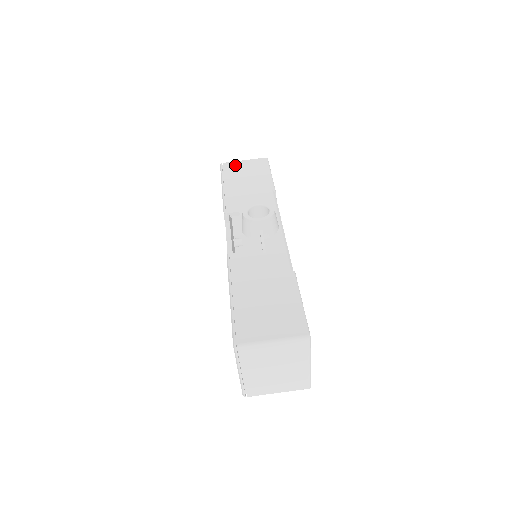
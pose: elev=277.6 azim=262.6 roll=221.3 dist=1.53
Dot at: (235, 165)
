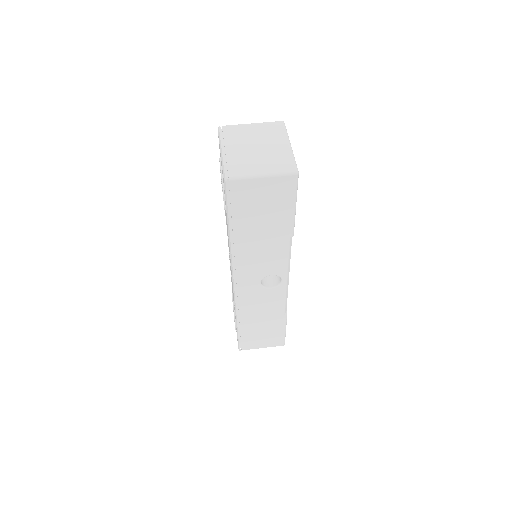
Dot at: occluded
